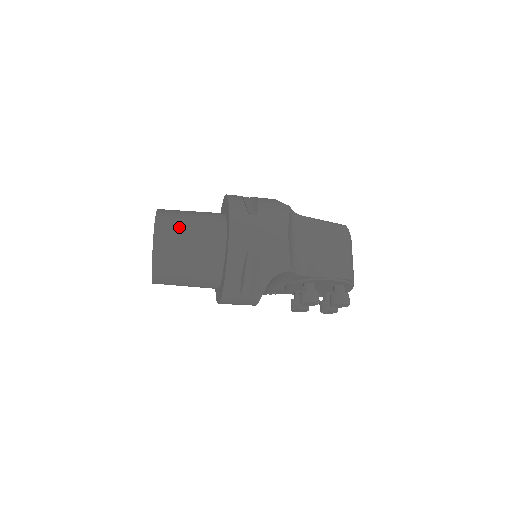
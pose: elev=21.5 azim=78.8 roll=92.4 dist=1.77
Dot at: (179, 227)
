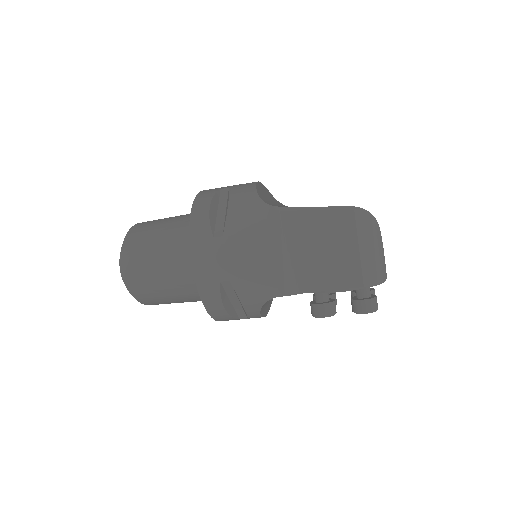
Dot at: (145, 263)
